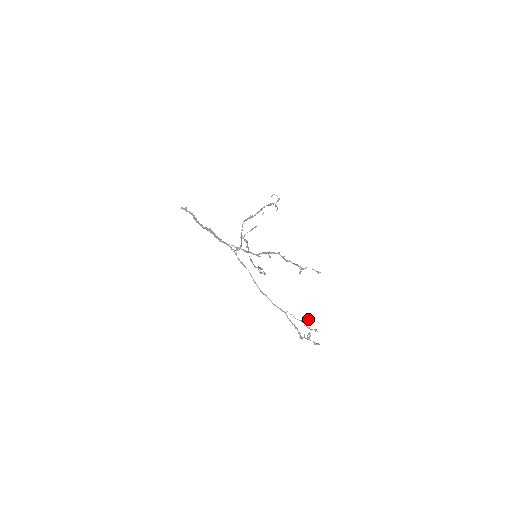
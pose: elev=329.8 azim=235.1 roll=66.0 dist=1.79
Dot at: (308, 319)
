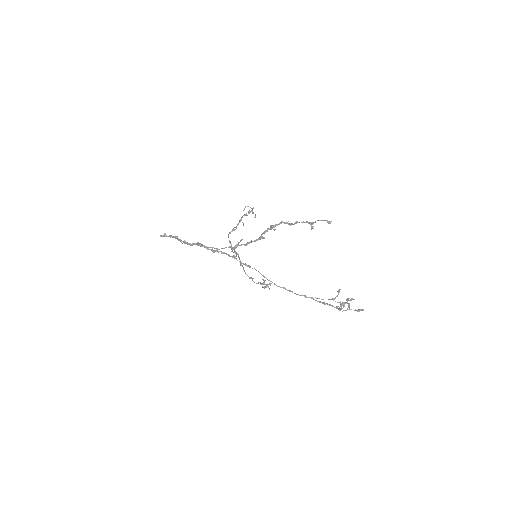
Dot at: (338, 292)
